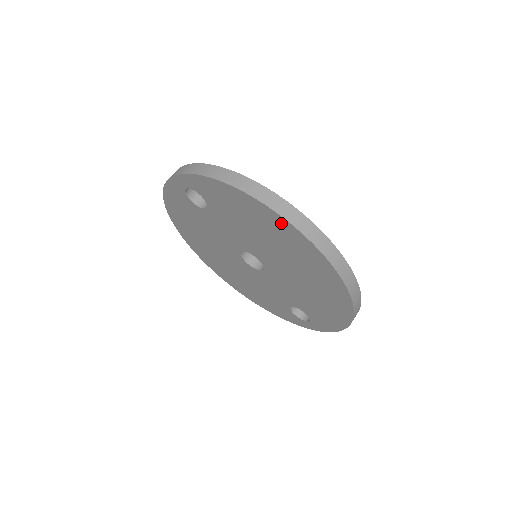
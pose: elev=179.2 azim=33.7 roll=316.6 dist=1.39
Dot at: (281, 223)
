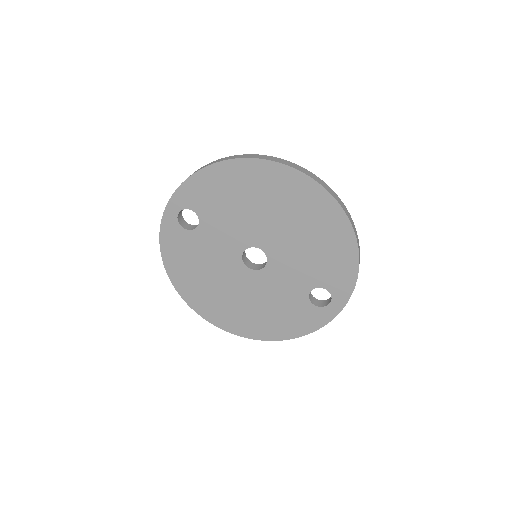
Dot at: (256, 167)
